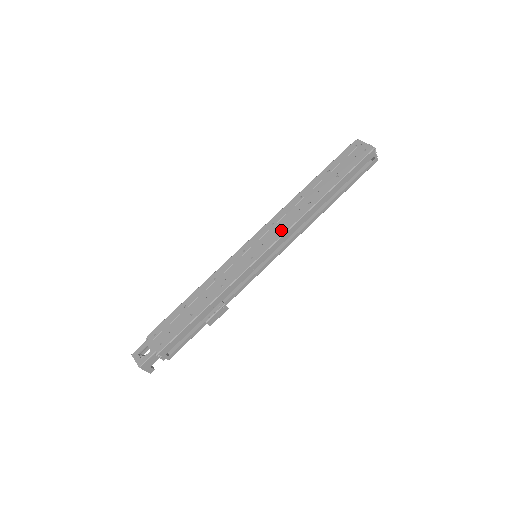
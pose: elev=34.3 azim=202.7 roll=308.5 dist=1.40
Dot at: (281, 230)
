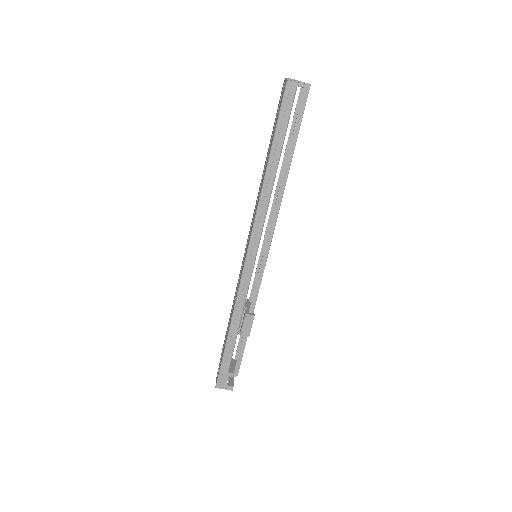
Dot at: occluded
